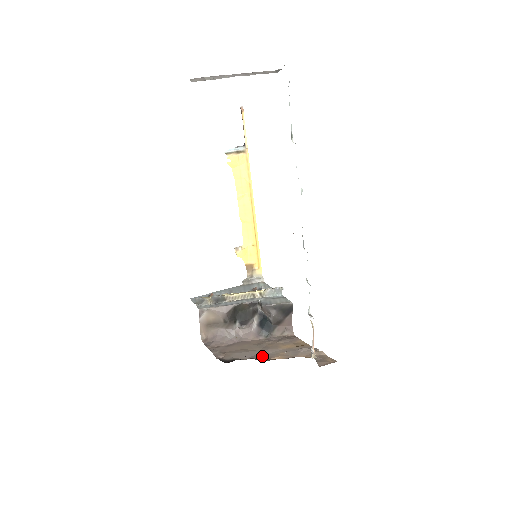
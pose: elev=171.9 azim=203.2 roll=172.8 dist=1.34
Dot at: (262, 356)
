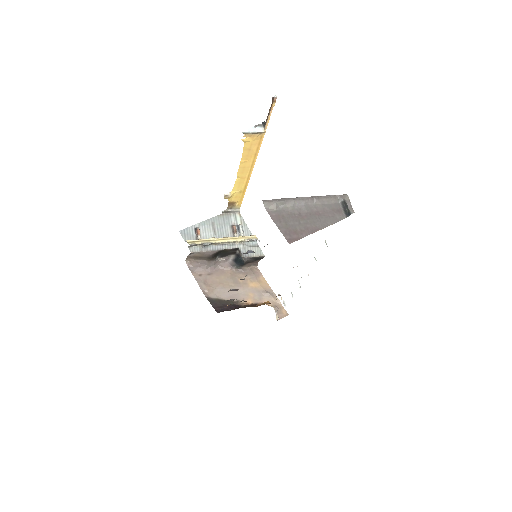
Dot at: (237, 297)
